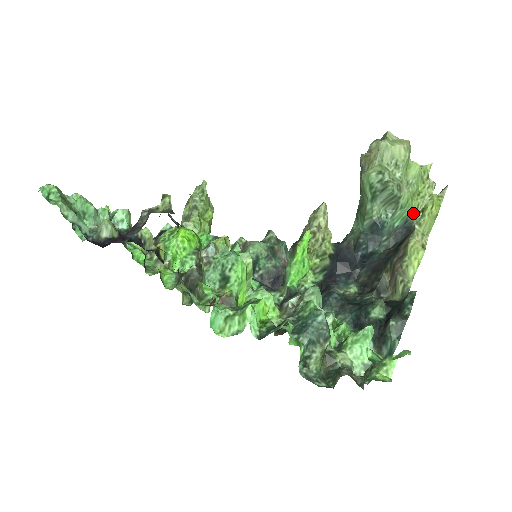
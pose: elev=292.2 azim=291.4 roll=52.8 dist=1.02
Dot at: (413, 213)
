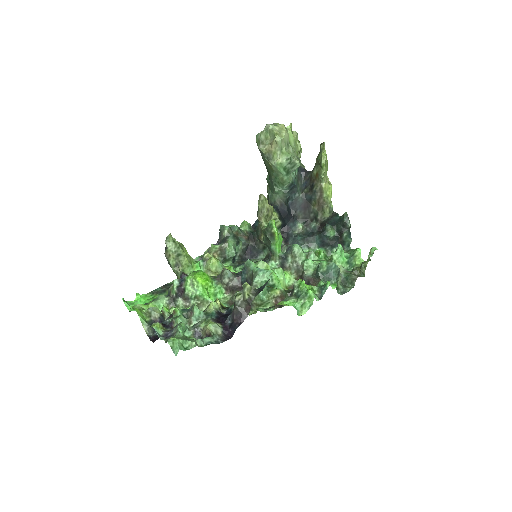
Dot at: occluded
